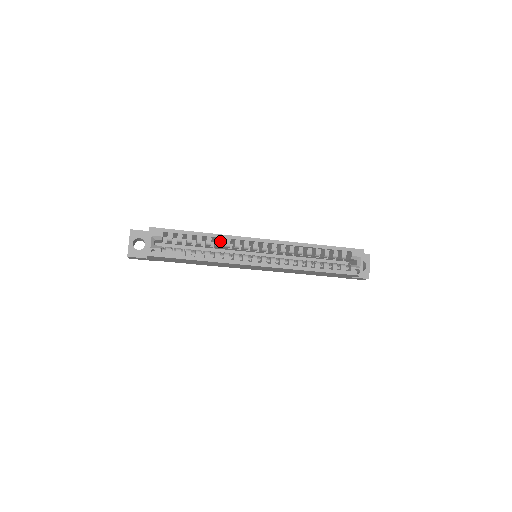
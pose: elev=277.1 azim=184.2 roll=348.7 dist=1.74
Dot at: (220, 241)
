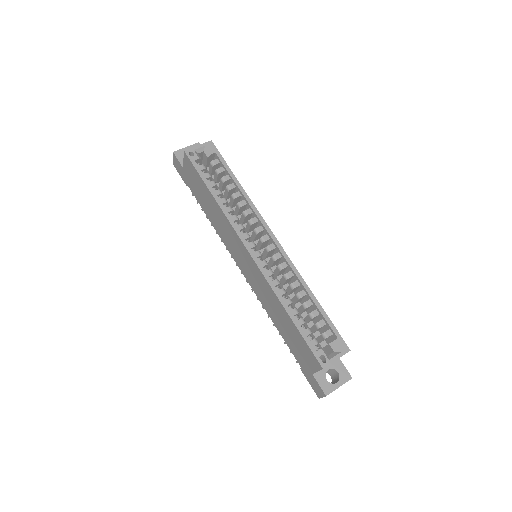
Dot at: (244, 204)
